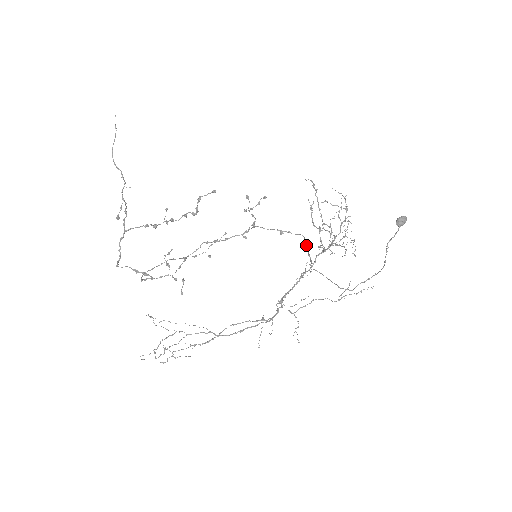
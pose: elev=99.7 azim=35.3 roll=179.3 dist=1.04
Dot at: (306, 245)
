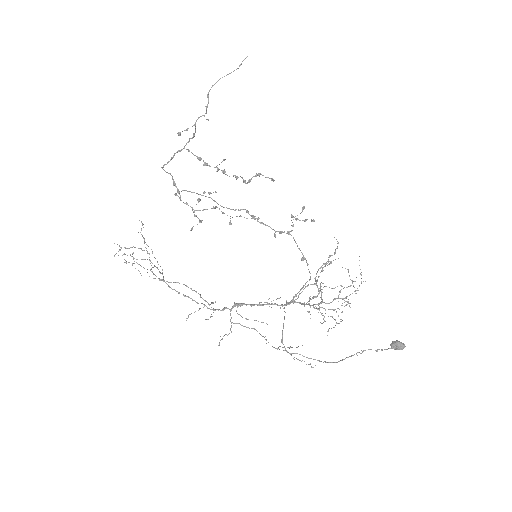
Dot at: occluded
